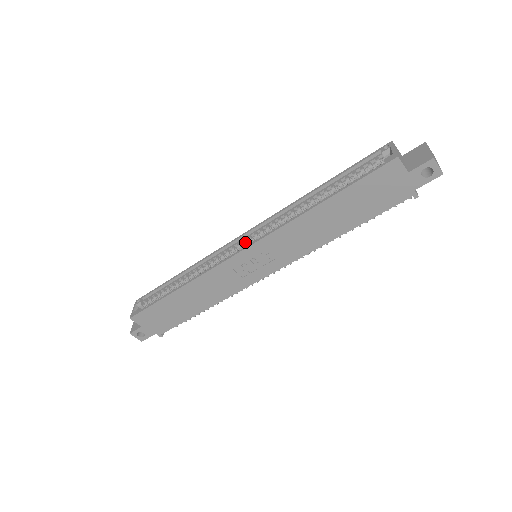
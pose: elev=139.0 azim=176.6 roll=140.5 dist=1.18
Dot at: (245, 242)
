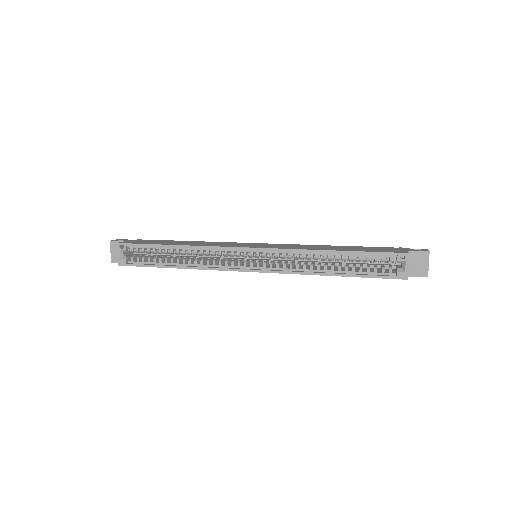
Dot at: (253, 256)
